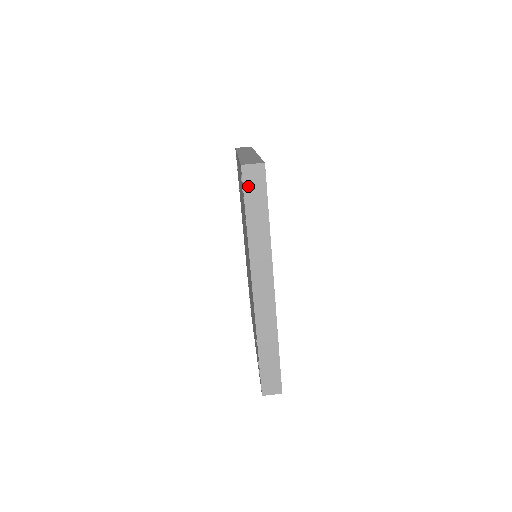
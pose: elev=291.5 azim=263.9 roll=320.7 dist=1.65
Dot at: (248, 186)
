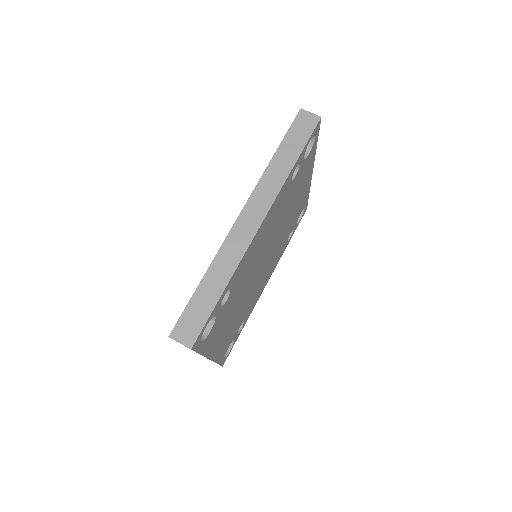
Dot at: (296, 126)
